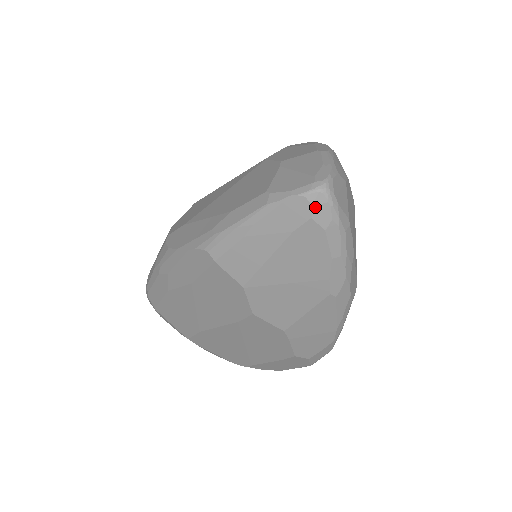
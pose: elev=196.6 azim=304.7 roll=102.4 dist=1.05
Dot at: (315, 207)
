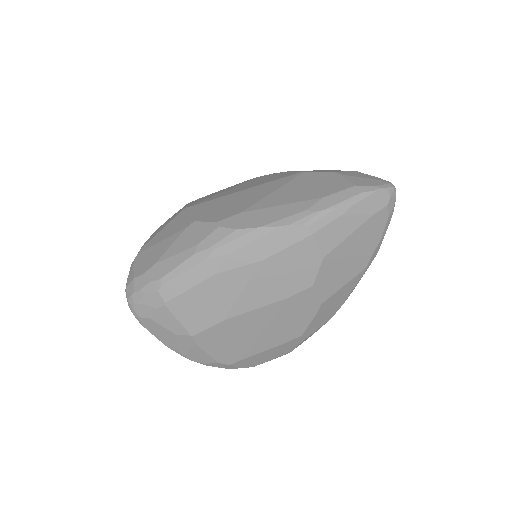
Dot at: (391, 198)
